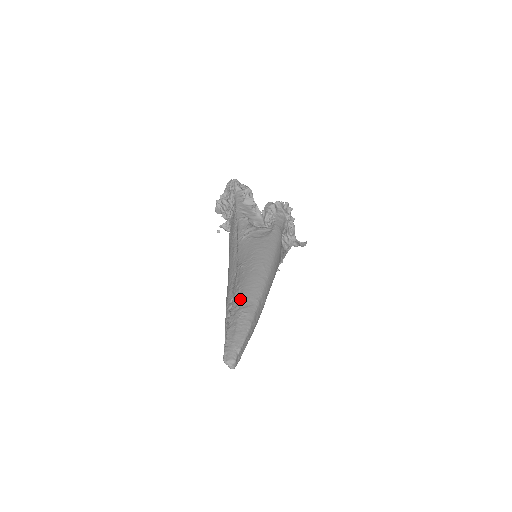
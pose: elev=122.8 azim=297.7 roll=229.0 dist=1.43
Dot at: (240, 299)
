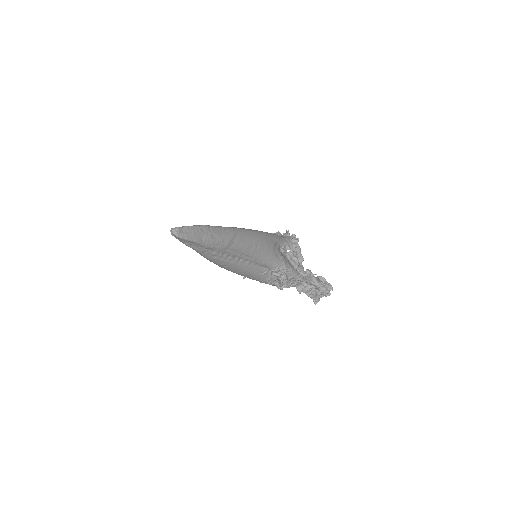
Dot at: occluded
